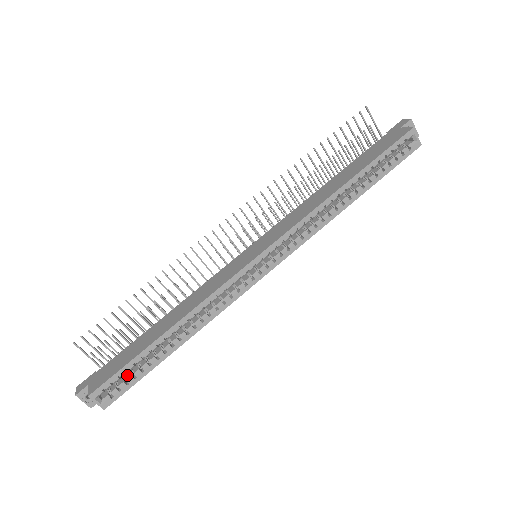
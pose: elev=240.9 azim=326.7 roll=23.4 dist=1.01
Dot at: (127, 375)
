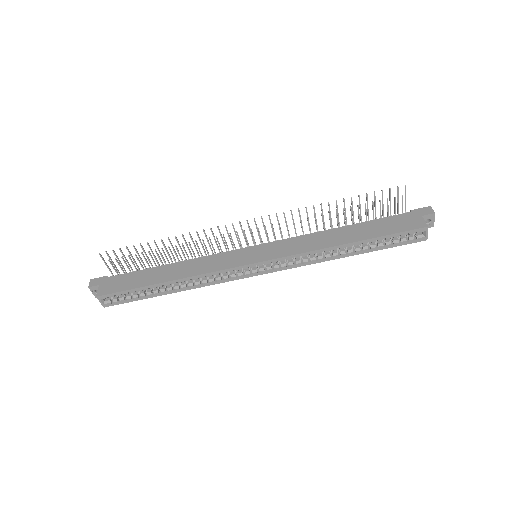
Dot at: occluded
